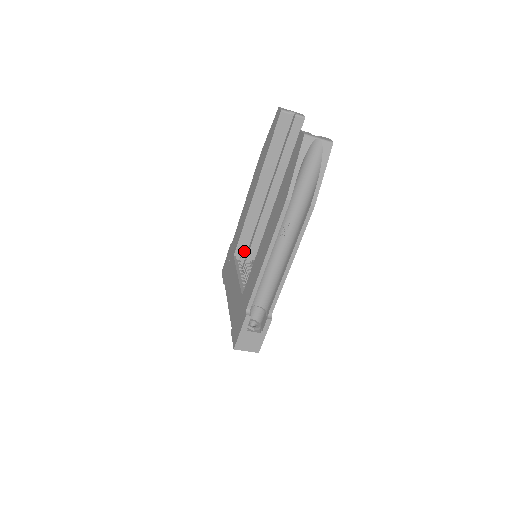
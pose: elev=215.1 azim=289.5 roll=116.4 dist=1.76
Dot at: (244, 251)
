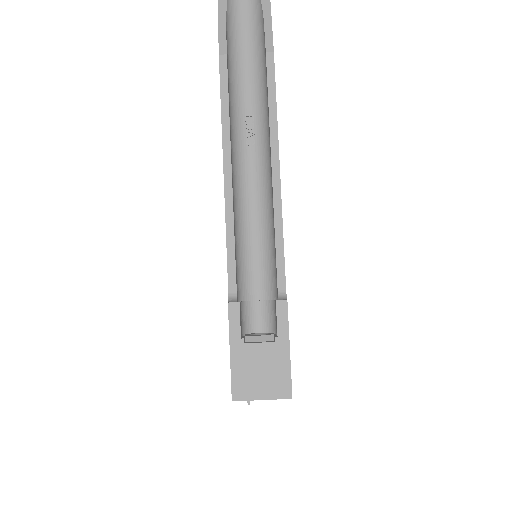
Dot at: occluded
